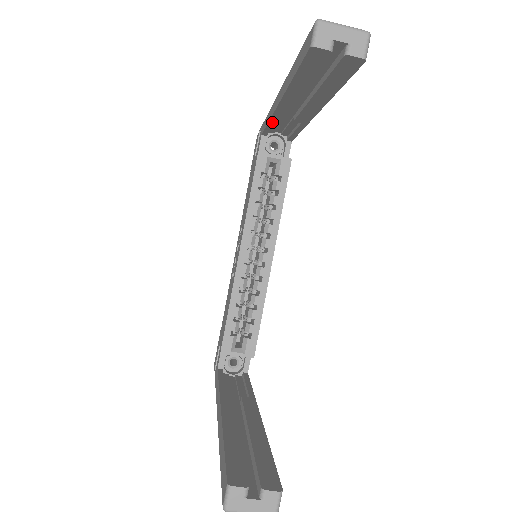
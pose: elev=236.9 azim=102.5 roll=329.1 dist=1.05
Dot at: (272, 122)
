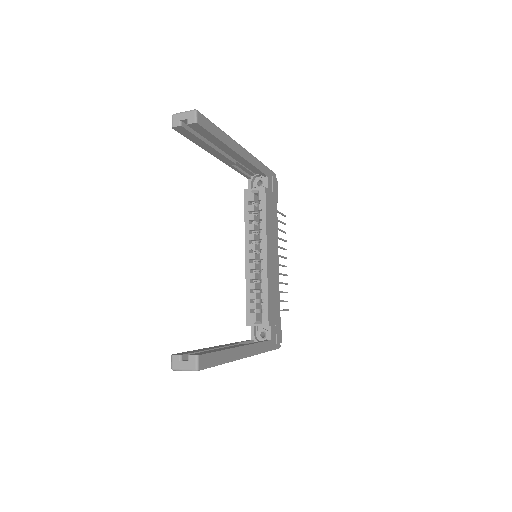
Dot at: (235, 169)
